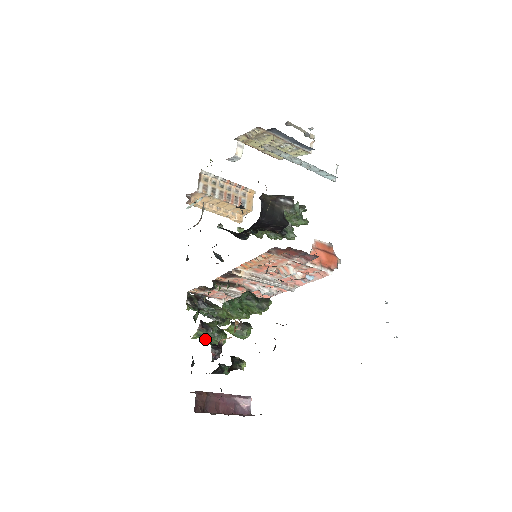
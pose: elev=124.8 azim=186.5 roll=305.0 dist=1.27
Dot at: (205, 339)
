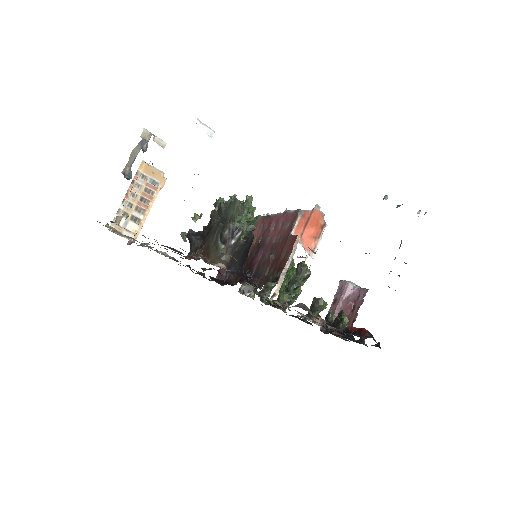
Dot at: (291, 304)
